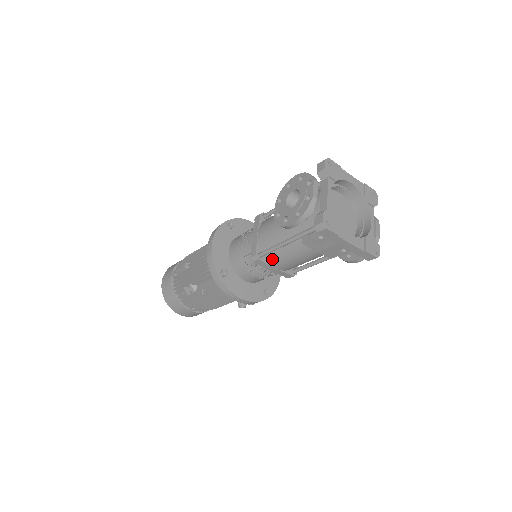
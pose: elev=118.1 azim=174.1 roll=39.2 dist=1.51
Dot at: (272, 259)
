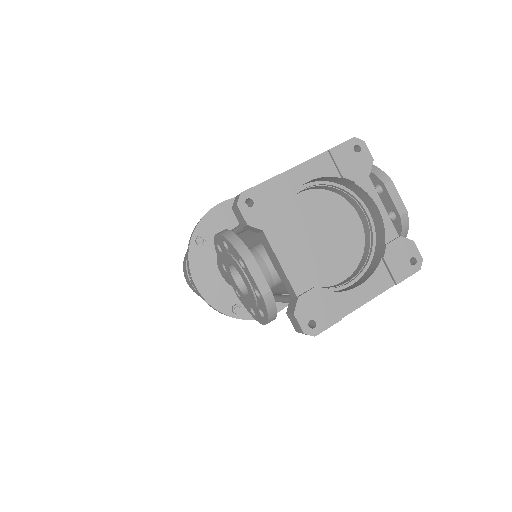
Dot at: occluded
